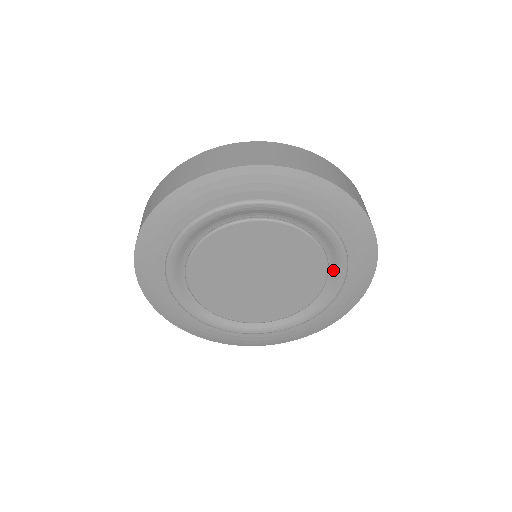
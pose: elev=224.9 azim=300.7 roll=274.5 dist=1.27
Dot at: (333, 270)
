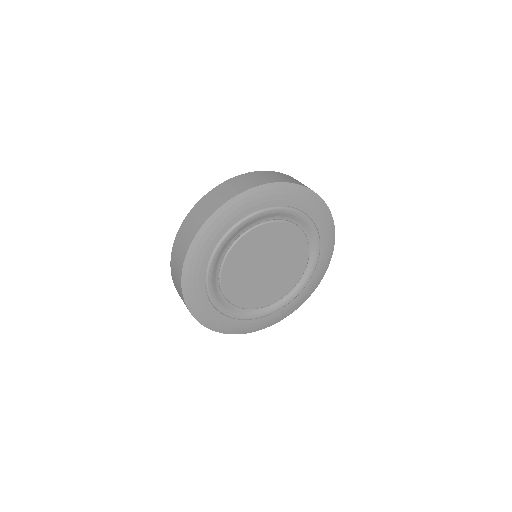
Dot at: (307, 269)
